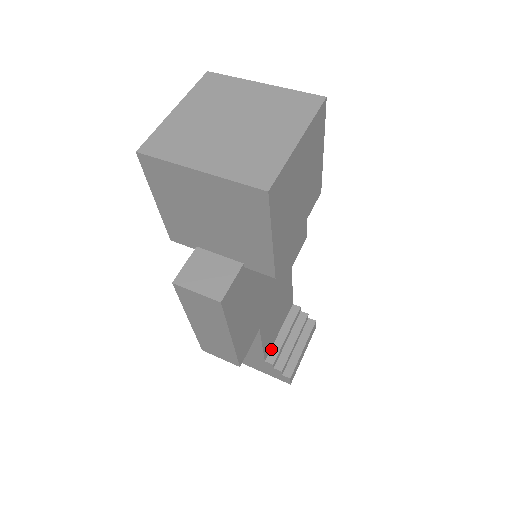
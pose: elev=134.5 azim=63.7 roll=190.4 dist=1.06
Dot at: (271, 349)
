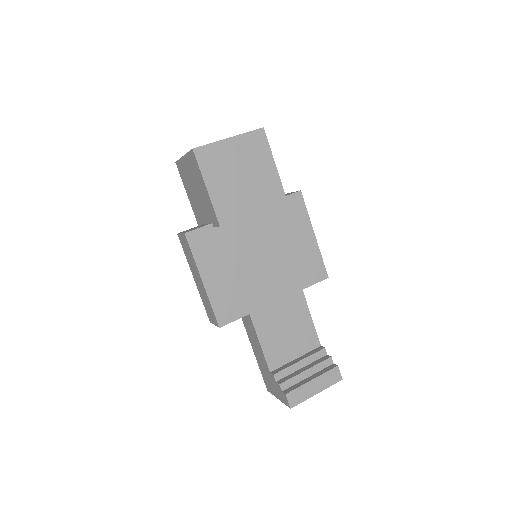
Dot at: (281, 367)
